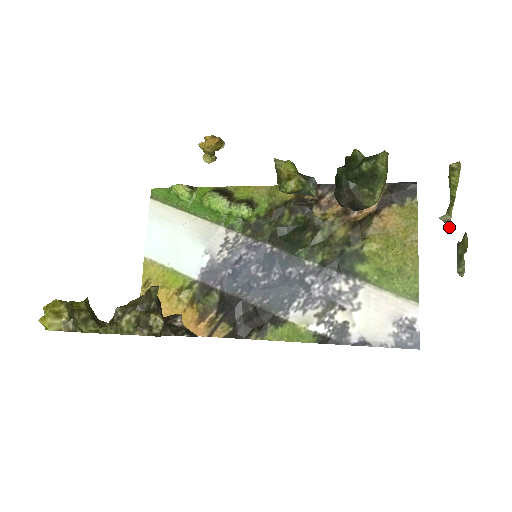
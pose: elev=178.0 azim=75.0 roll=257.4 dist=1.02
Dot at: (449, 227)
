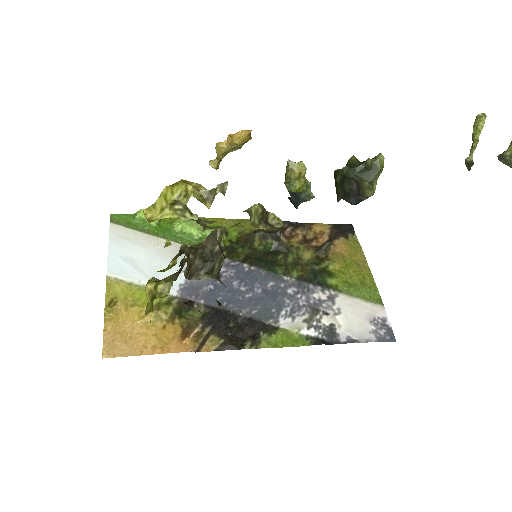
Dot at: (470, 167)
